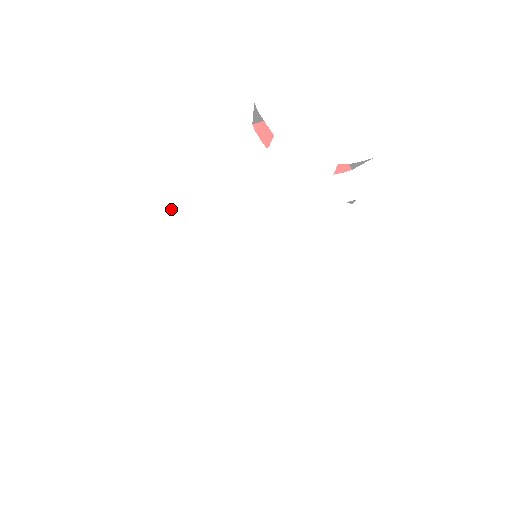
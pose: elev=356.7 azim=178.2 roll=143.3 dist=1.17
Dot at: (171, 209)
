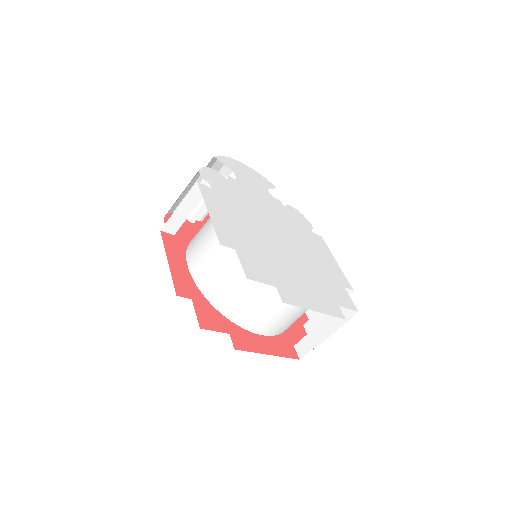
Dot at: (218, 204)
